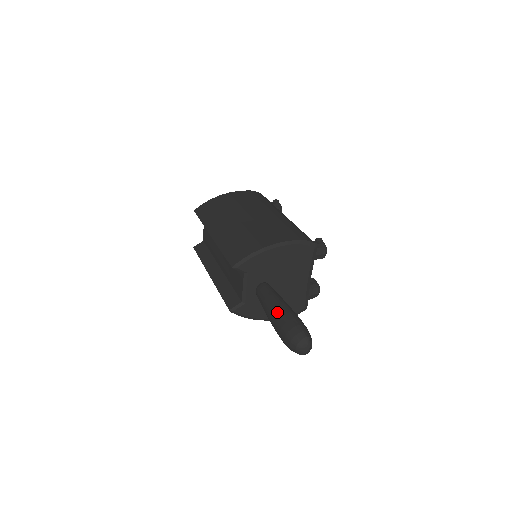
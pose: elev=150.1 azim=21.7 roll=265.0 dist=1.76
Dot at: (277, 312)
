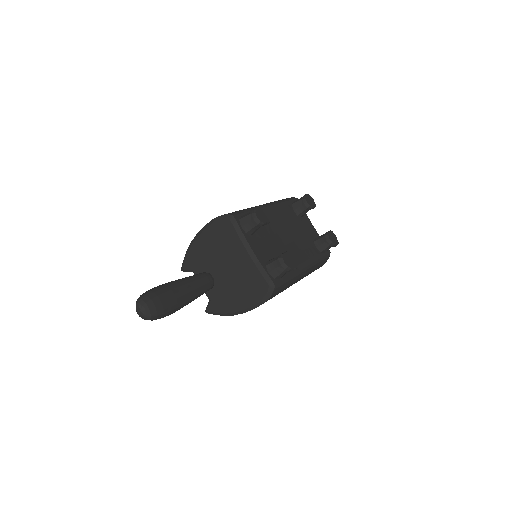
Dot at: occluded
